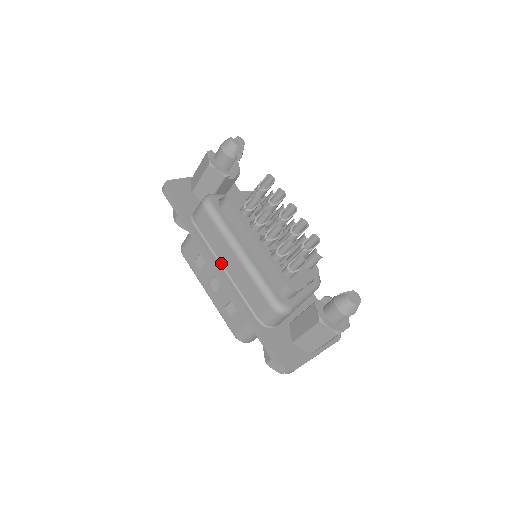
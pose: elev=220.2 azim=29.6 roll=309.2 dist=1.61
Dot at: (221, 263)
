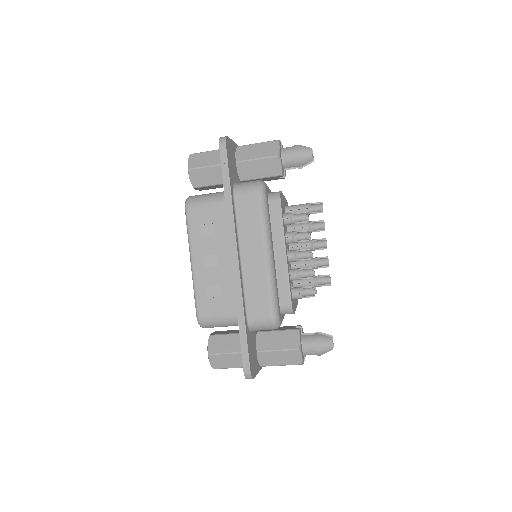
Dot at: (240, 250)
